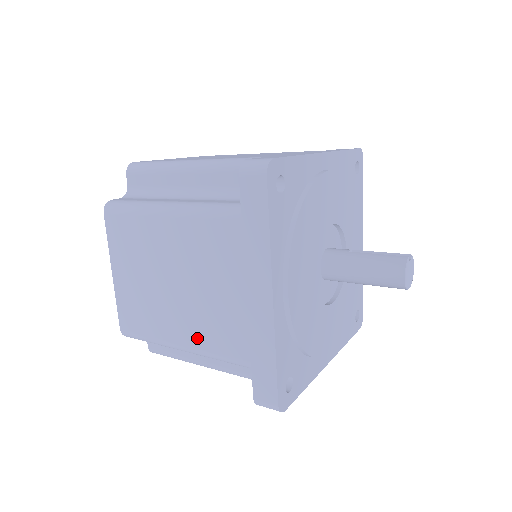
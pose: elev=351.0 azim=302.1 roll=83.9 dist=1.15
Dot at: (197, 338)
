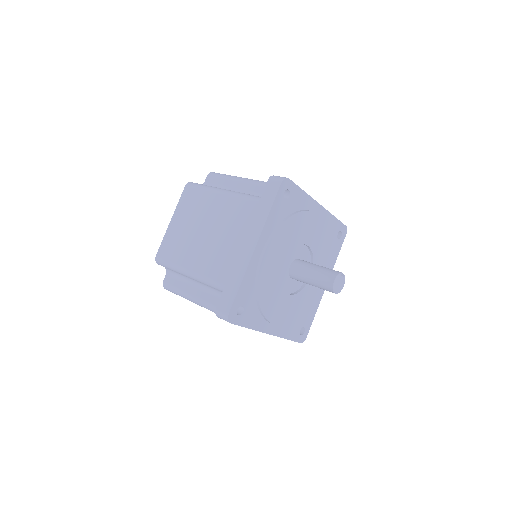
Dot at: (201, 266)
